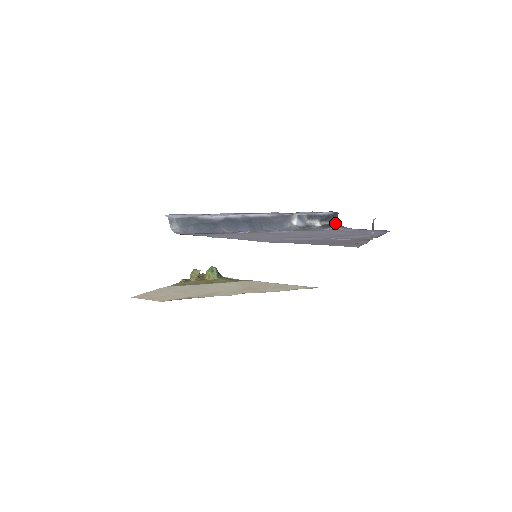
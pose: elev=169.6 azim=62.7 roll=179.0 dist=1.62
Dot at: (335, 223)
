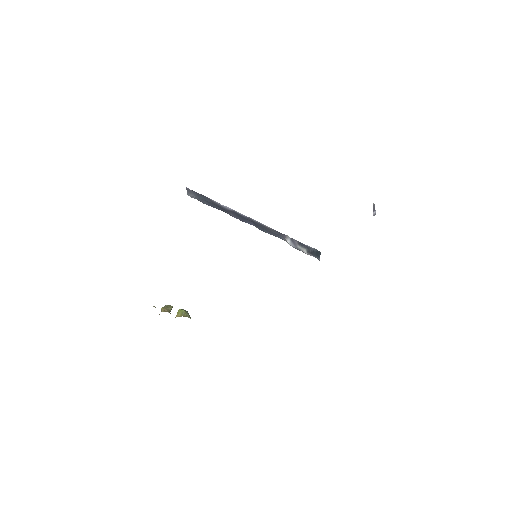
Dot at: (319, 259)
